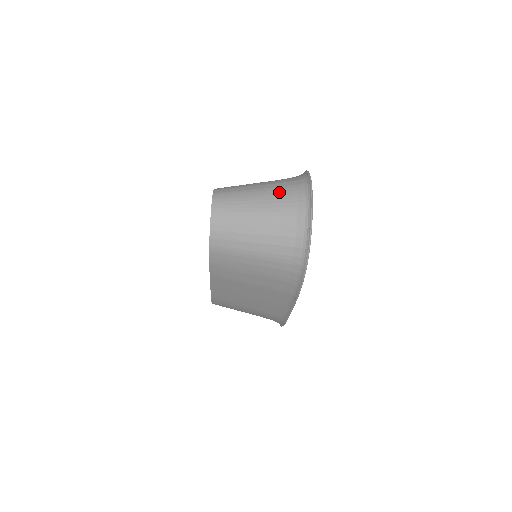
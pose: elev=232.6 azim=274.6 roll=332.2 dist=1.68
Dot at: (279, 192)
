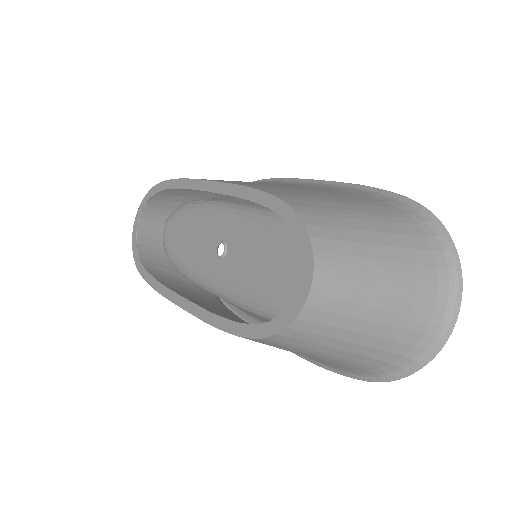
Dot at: (415, 280)
